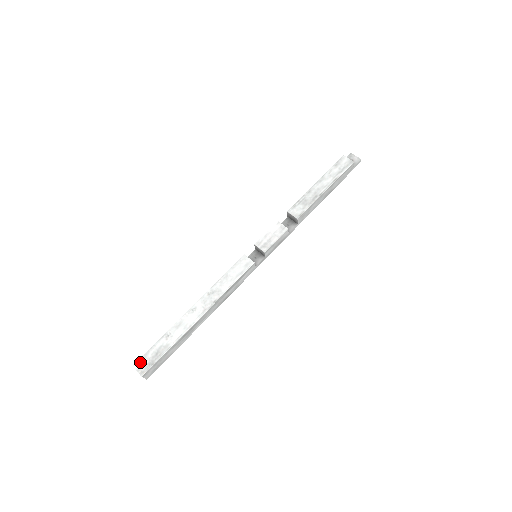
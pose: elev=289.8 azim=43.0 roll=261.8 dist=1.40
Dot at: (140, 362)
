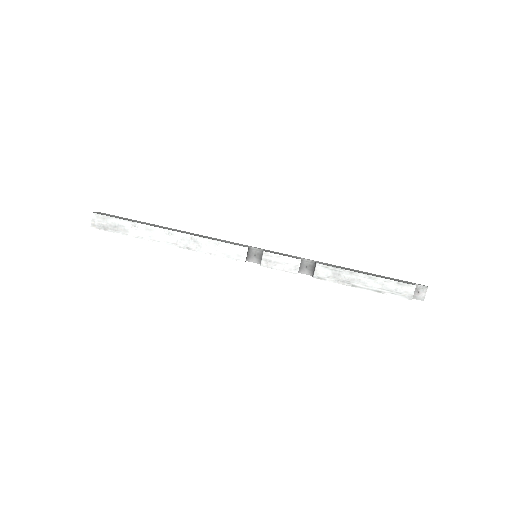
Dot at: (100, 217)
